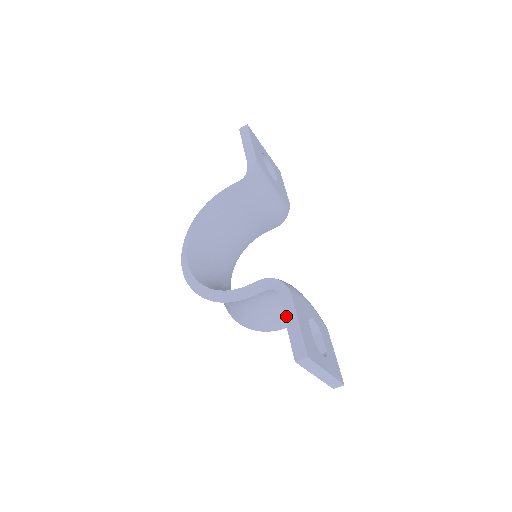
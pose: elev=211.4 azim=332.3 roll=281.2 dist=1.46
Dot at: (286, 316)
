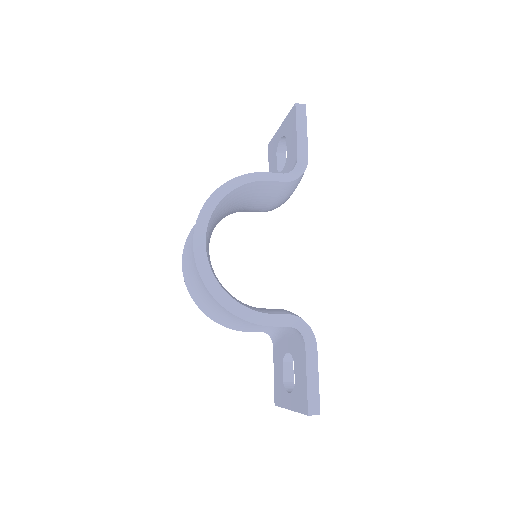
Dot at: (308, 366)
